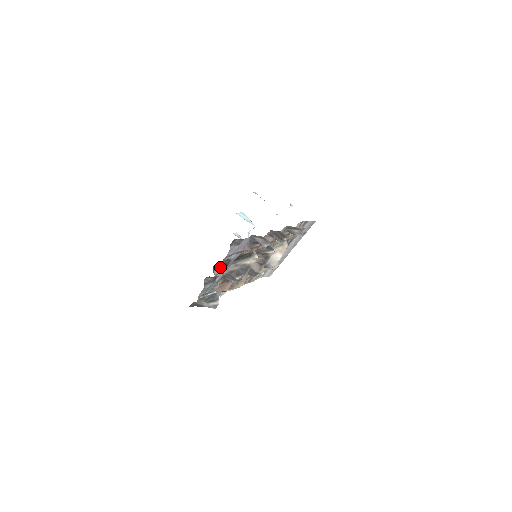
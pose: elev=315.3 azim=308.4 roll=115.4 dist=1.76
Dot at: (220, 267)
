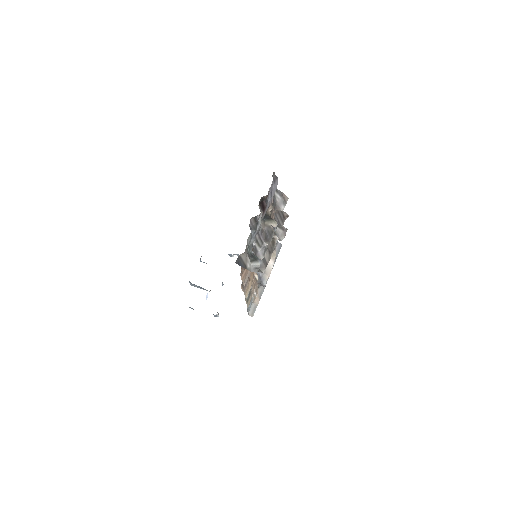
Dot at: (261, 208)
